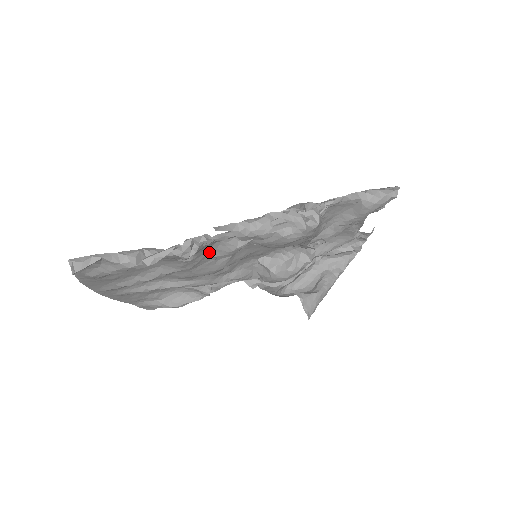
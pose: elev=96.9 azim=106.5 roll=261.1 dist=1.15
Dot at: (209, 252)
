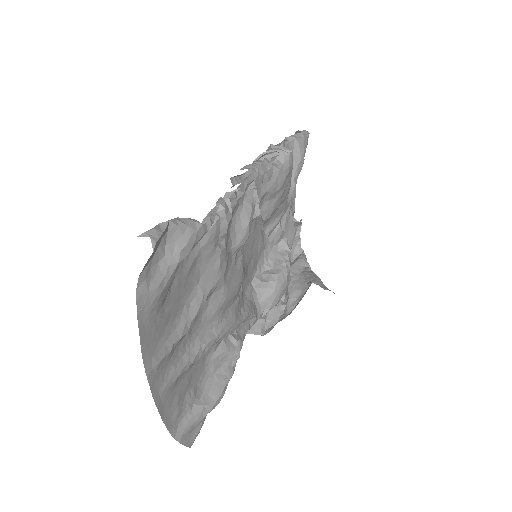
Dot at: (230, 239)
